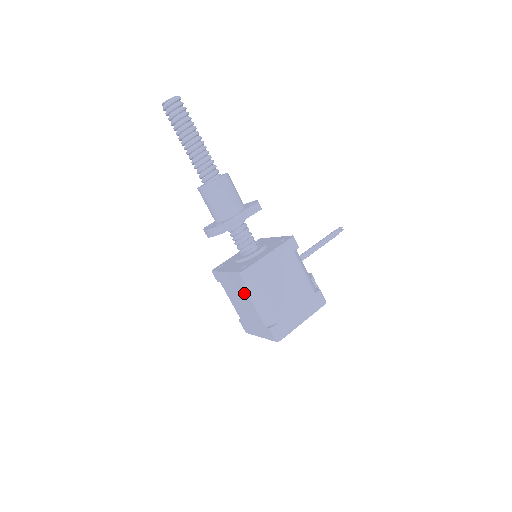
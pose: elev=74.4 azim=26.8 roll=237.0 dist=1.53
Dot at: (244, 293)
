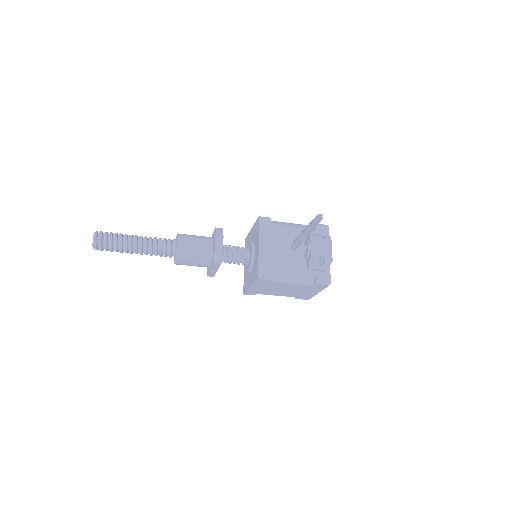
Dot at: occluded
